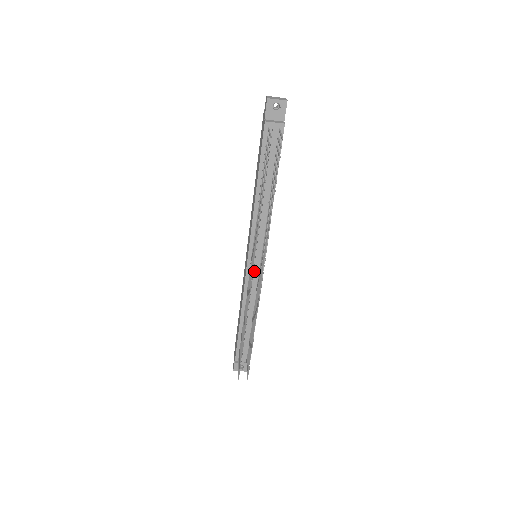
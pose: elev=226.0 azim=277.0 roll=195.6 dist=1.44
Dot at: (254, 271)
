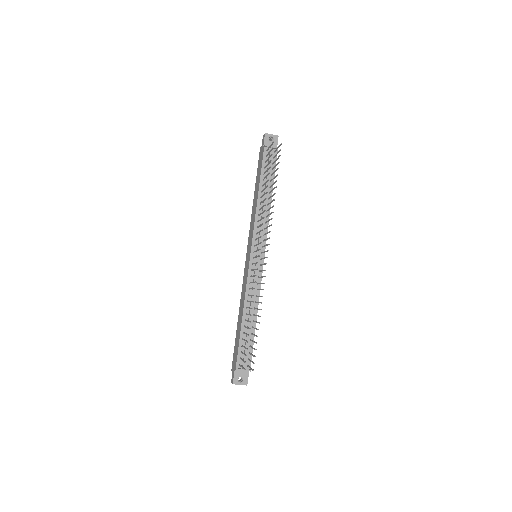
Dot at: (256, 265)
